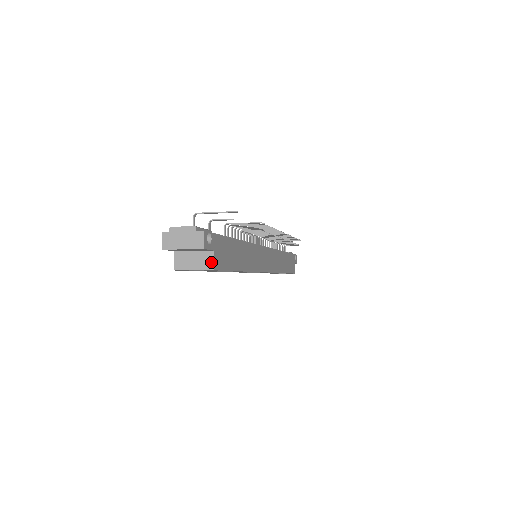
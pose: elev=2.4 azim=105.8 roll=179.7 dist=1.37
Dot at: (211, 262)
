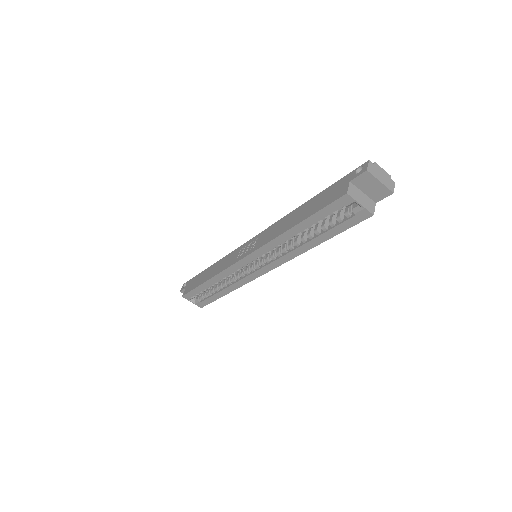
Dot at: (373, 209)
